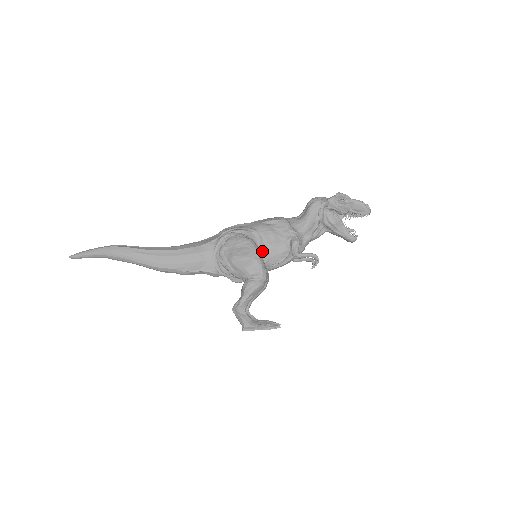
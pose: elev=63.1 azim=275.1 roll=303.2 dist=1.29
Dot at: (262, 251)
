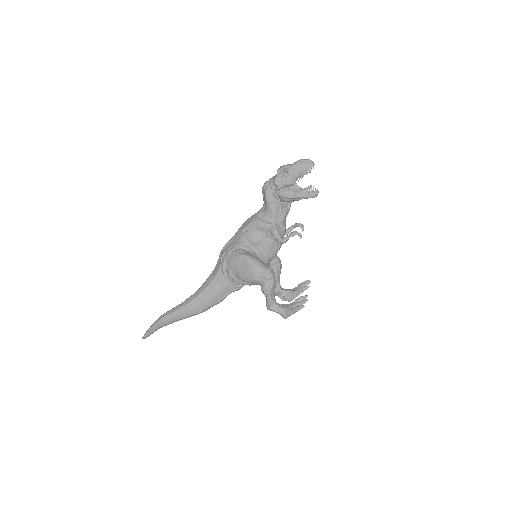
Dot at: (256, 254)
